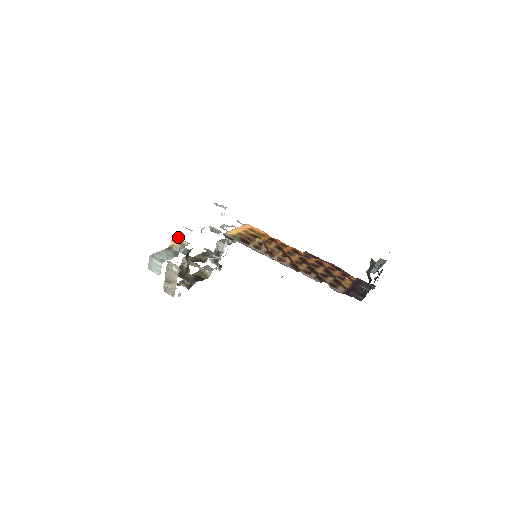
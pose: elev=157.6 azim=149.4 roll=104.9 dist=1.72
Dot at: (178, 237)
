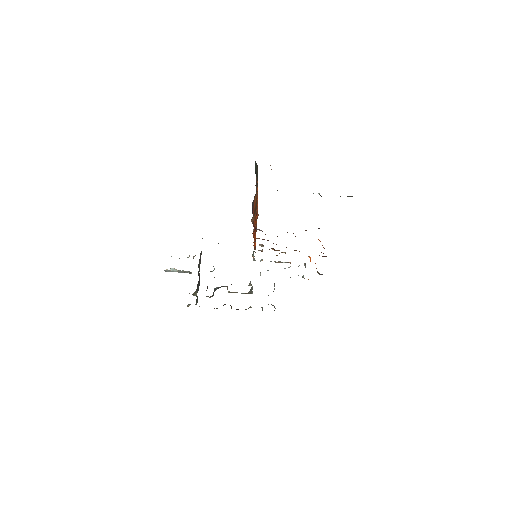
Dot at: occluded
